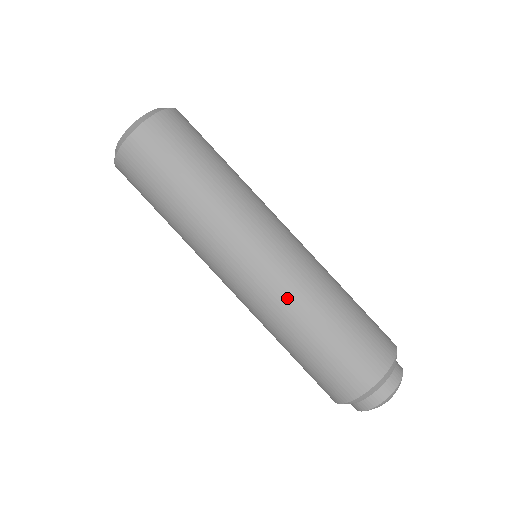
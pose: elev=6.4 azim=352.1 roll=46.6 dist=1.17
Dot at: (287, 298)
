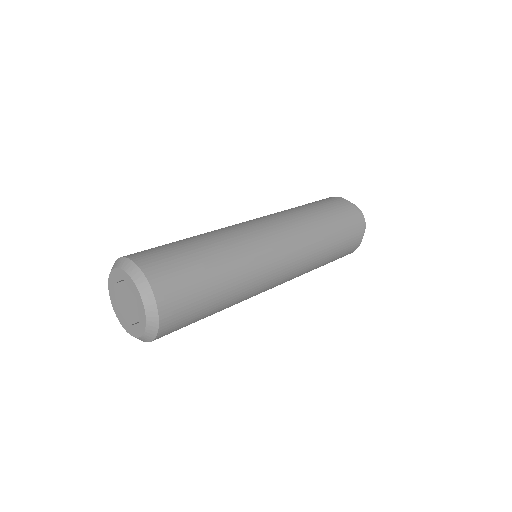
Dot at: (308, 265)
